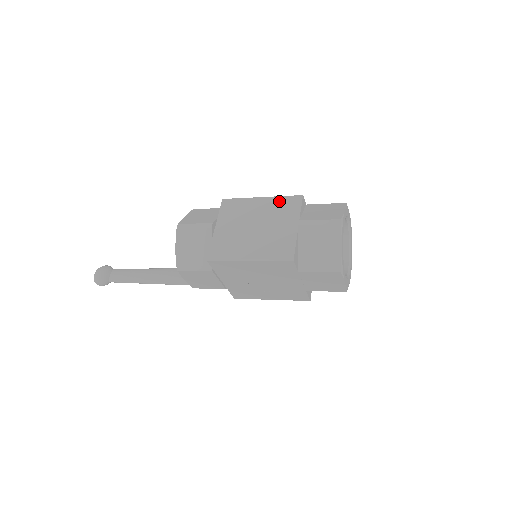
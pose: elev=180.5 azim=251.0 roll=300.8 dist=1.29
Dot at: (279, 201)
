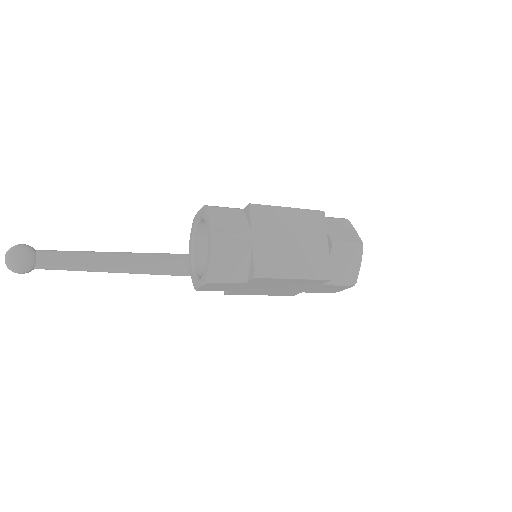
Dot at: (306, 215)
